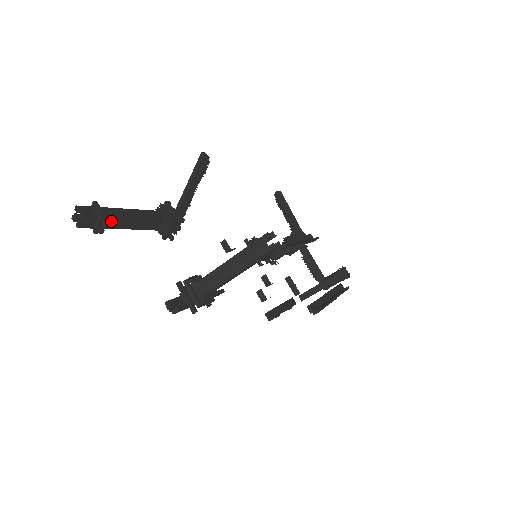
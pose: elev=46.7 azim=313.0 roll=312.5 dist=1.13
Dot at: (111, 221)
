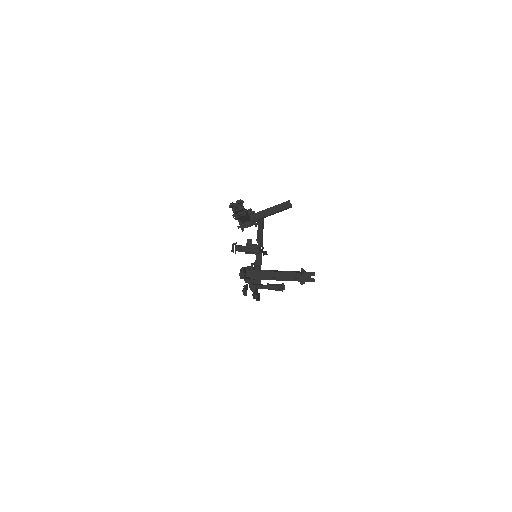
Dot at: occluded
